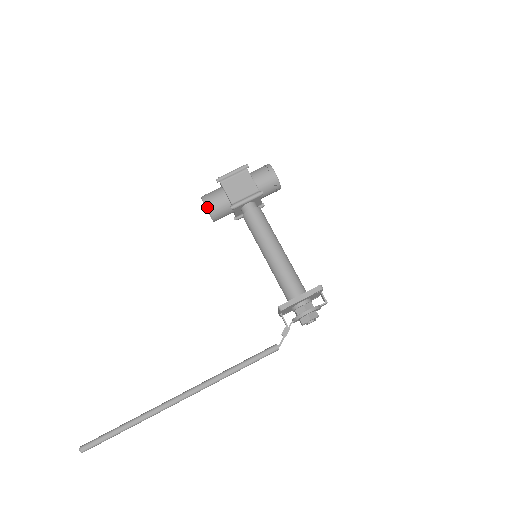
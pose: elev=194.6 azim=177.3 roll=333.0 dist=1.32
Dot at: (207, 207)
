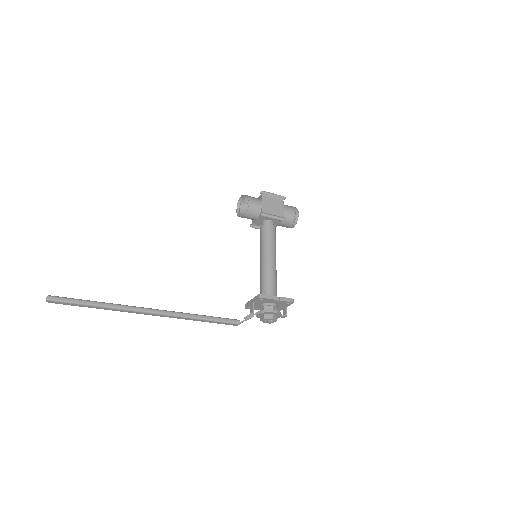
Dot at: (245, 203)
